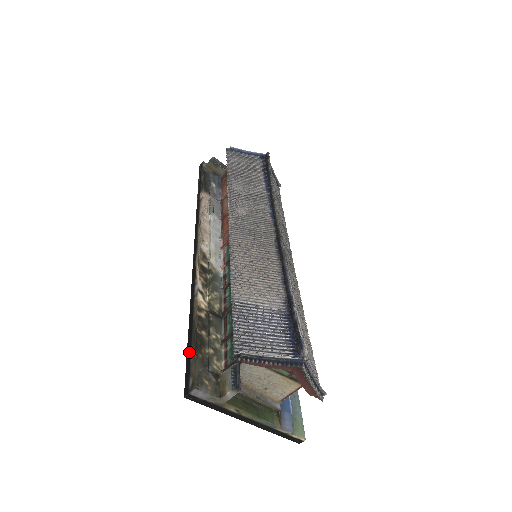
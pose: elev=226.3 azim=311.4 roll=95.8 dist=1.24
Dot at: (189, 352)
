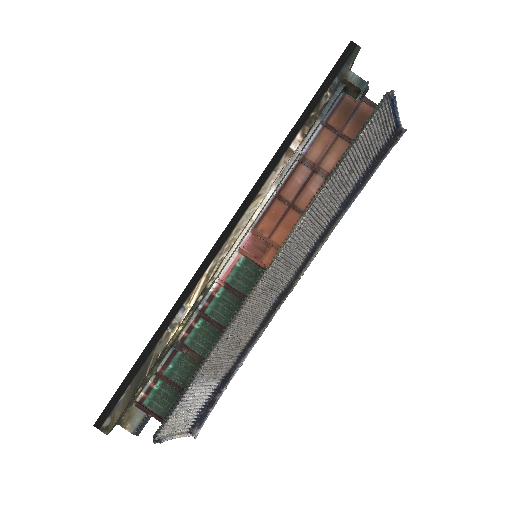
Dot at: (124, 388)
